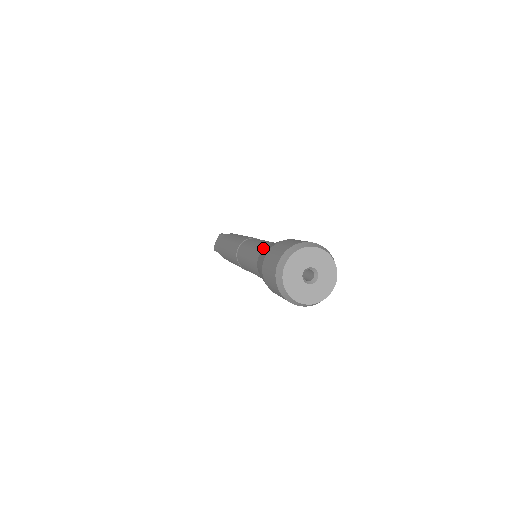
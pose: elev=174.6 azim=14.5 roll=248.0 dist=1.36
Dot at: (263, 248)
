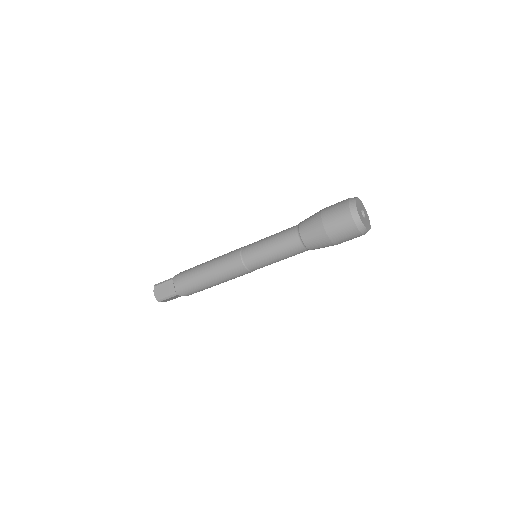
Dot at: (295, 231)
